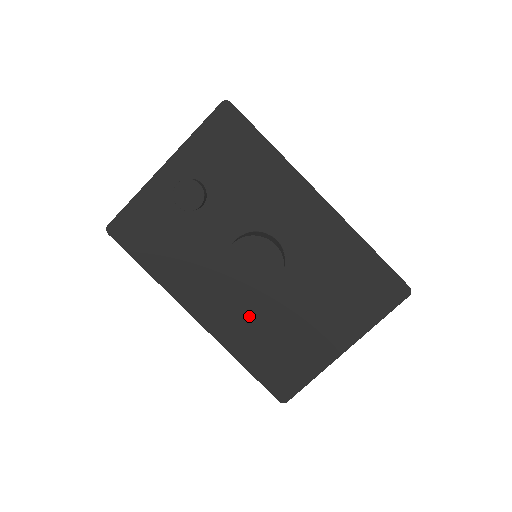
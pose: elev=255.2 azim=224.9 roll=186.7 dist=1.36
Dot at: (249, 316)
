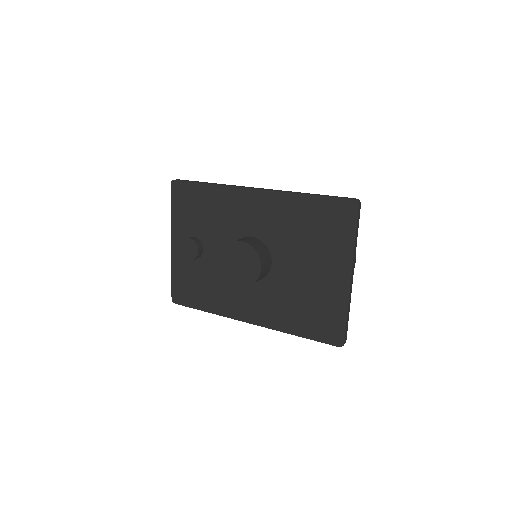
Dot at: (275, 299)
